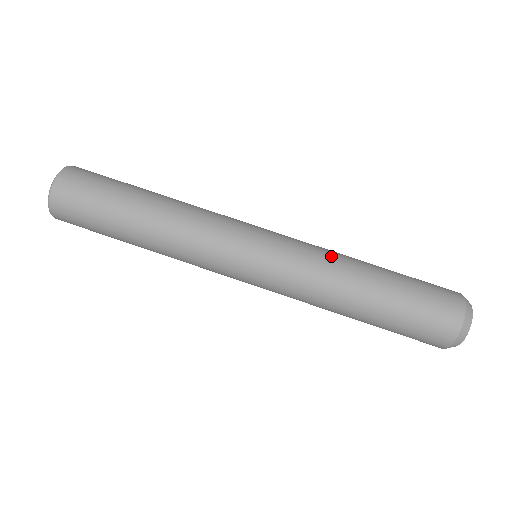
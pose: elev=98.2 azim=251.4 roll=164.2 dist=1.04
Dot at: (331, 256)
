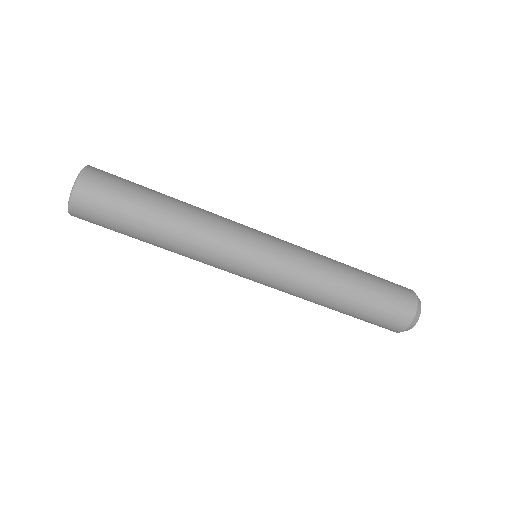
Dot at: (320, 266)
